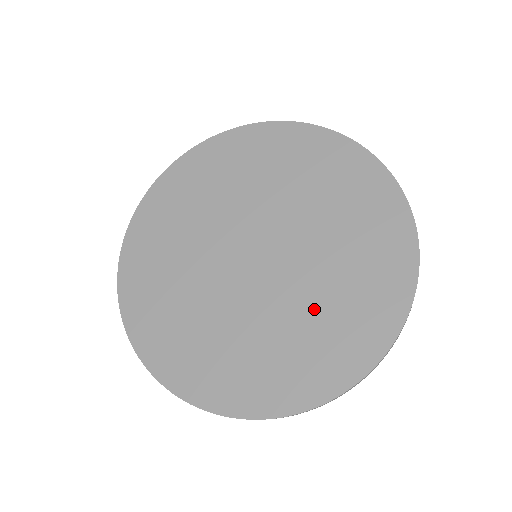
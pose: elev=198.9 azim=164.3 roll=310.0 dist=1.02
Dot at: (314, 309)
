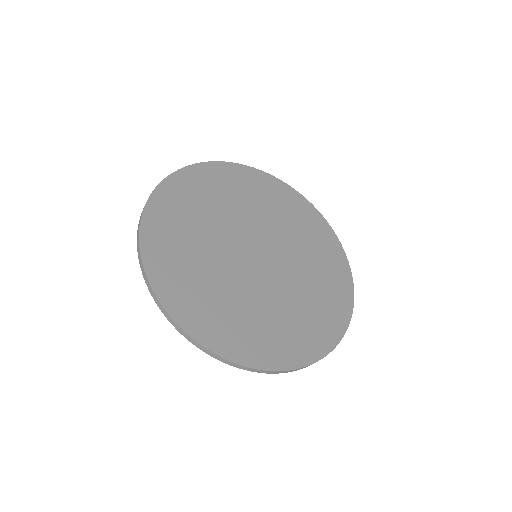
Dot at: (255, 310)
